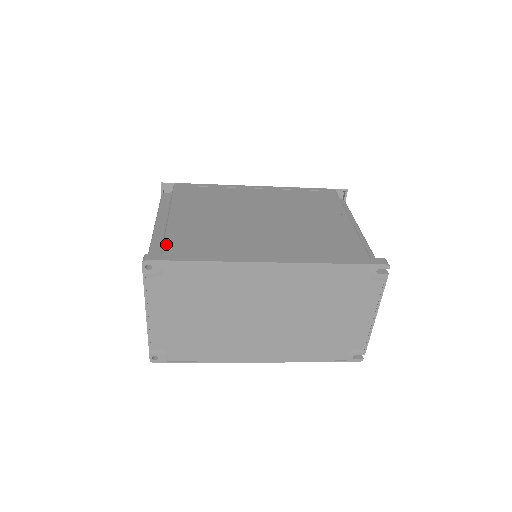
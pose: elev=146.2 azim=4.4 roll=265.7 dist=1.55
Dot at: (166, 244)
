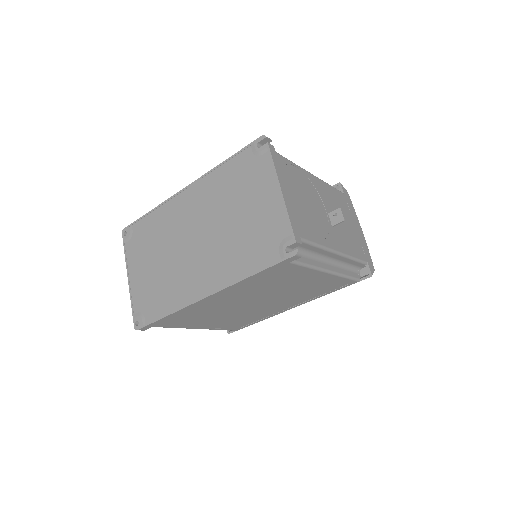
Dot at: occluded
